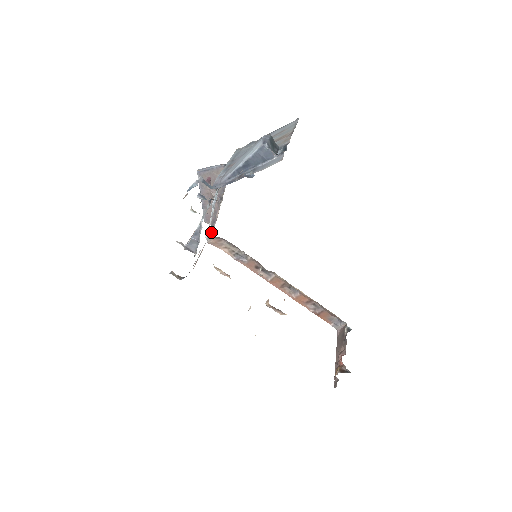
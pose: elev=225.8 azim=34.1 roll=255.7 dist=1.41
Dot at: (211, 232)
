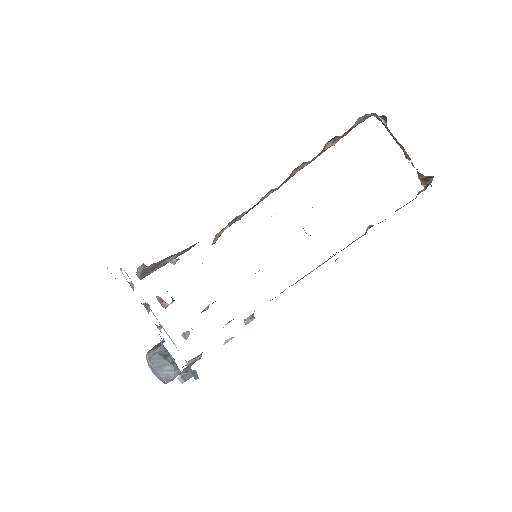
Dot at: occluded
